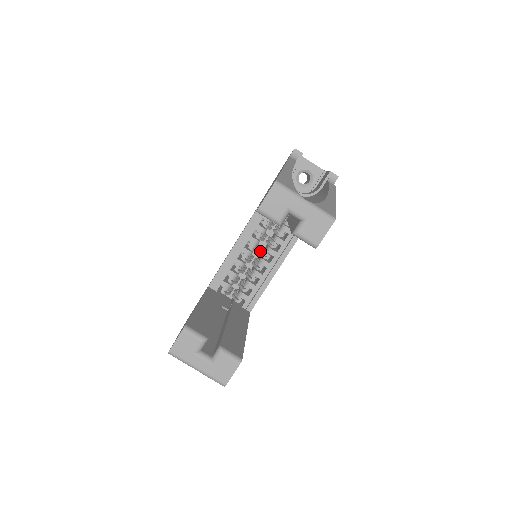
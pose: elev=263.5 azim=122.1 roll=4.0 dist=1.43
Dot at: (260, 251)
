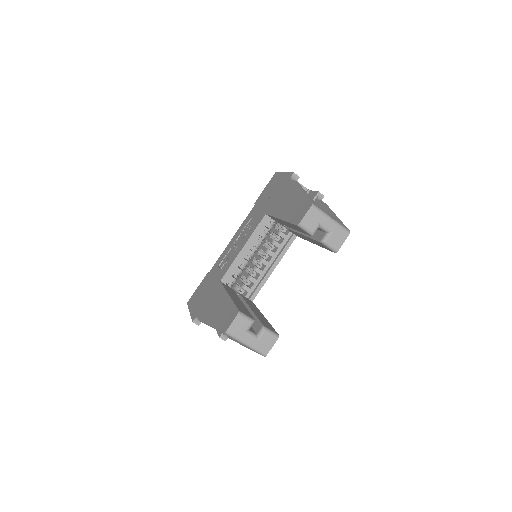
Dot at: occluded
